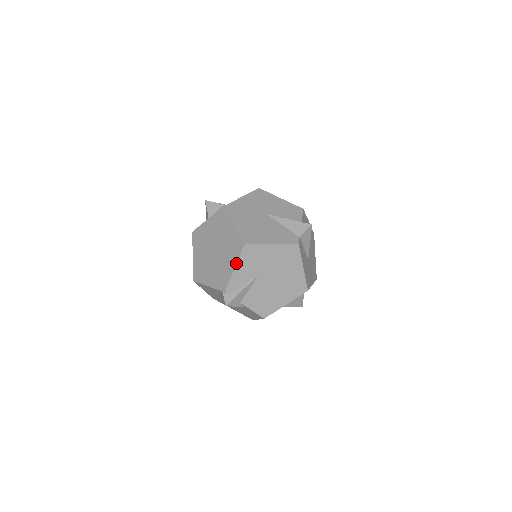
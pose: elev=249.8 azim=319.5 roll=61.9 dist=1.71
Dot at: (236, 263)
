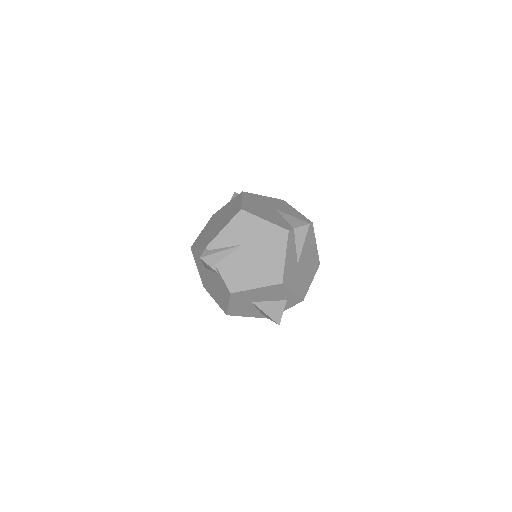
Dot at: (227, 224)
